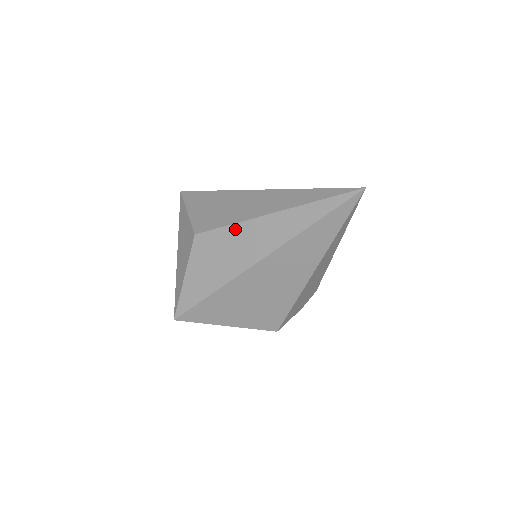
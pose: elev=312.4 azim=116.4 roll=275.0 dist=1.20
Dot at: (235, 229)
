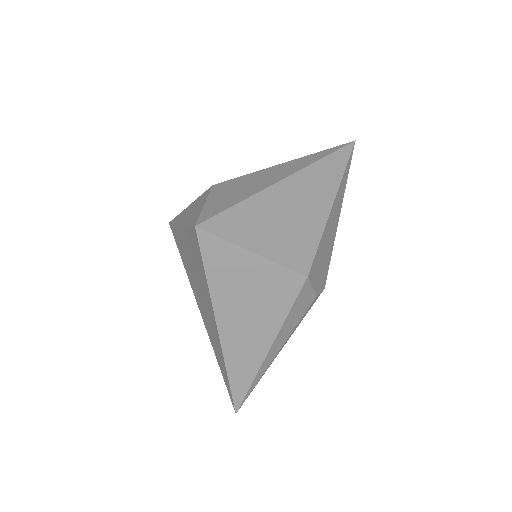
Dot at: (256, 173)
